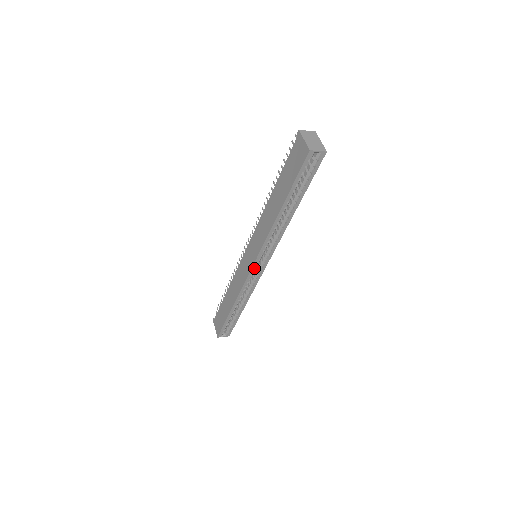
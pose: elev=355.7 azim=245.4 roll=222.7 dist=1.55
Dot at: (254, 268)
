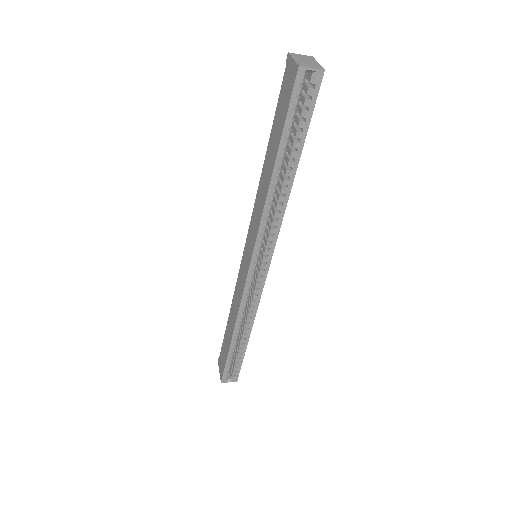
Dot at: (252, 270)
